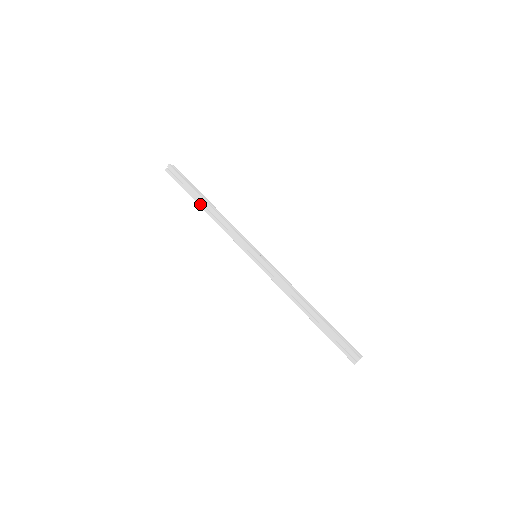
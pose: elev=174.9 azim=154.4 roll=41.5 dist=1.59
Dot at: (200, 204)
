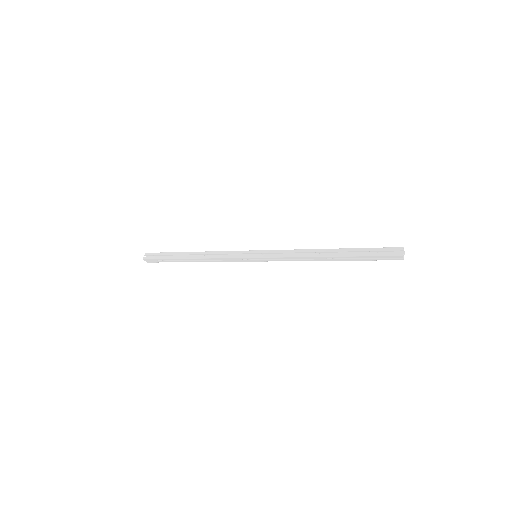
Dot at: (185, 257)
